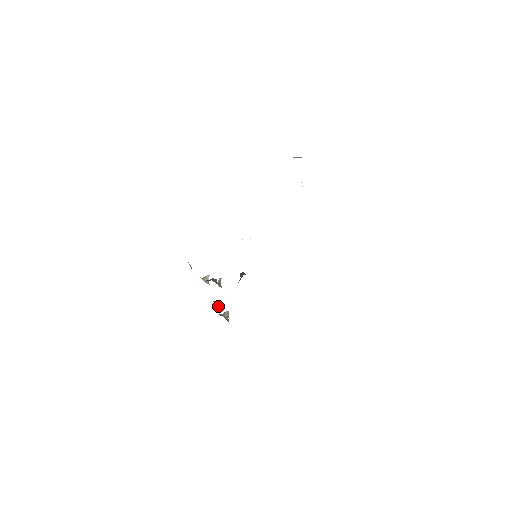
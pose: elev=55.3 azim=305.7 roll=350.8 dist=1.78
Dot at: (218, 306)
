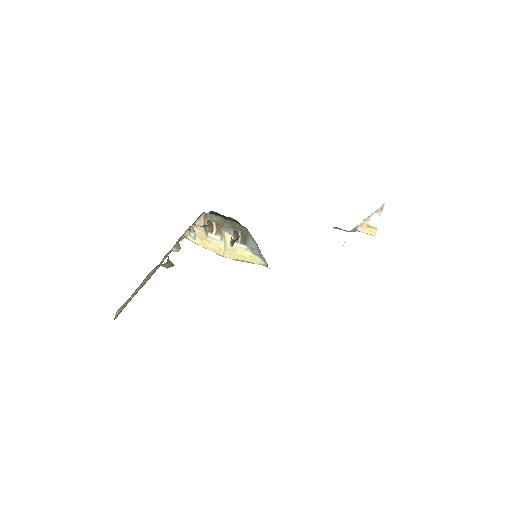
Dot at: occluded
